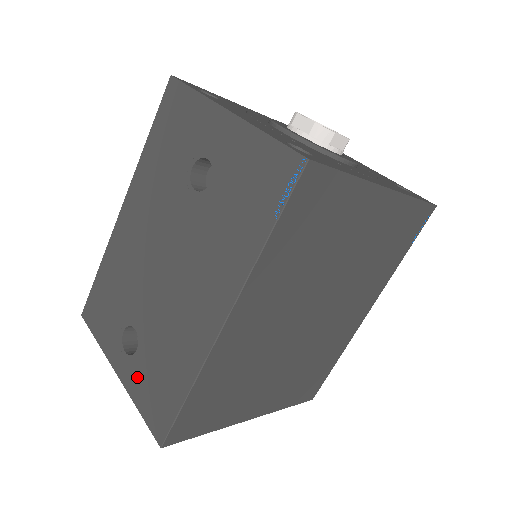
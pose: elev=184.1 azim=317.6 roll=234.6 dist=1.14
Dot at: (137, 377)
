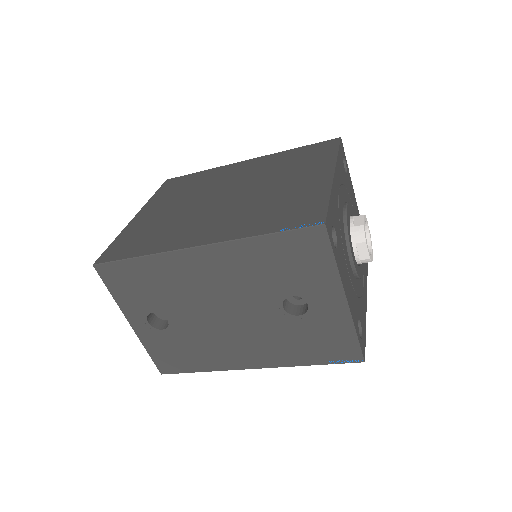
Dot at: (156, 340)
